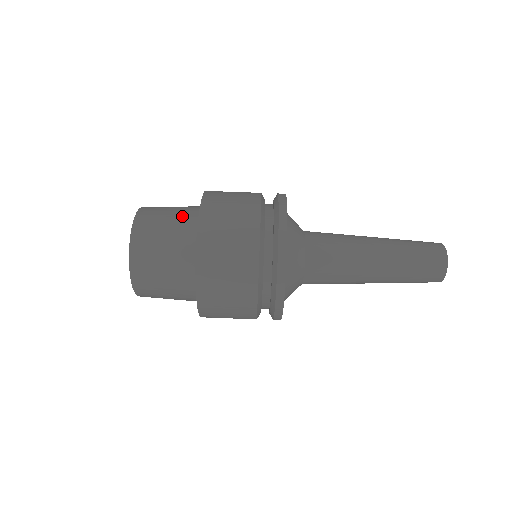
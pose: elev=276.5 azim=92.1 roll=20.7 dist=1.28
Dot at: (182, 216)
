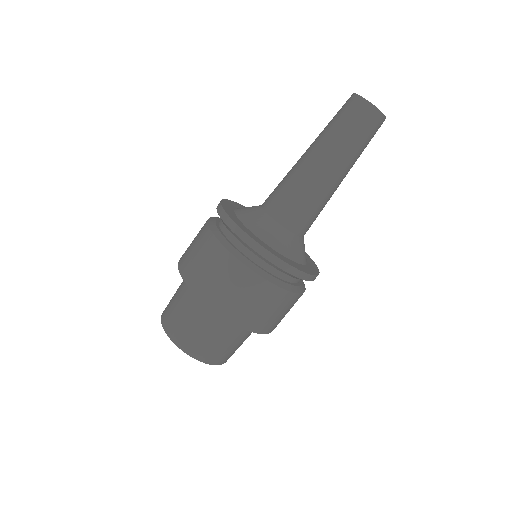
Dot at: (181, 287)
